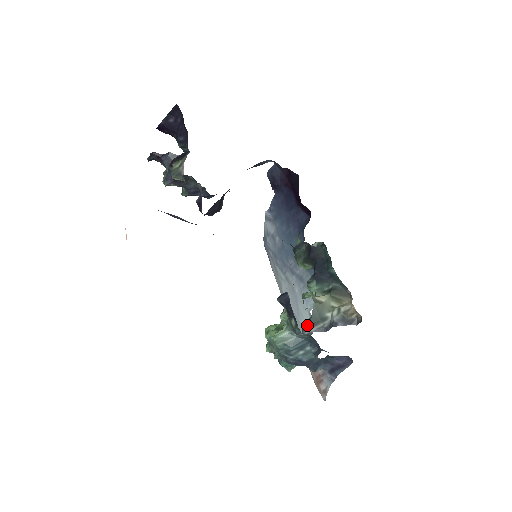
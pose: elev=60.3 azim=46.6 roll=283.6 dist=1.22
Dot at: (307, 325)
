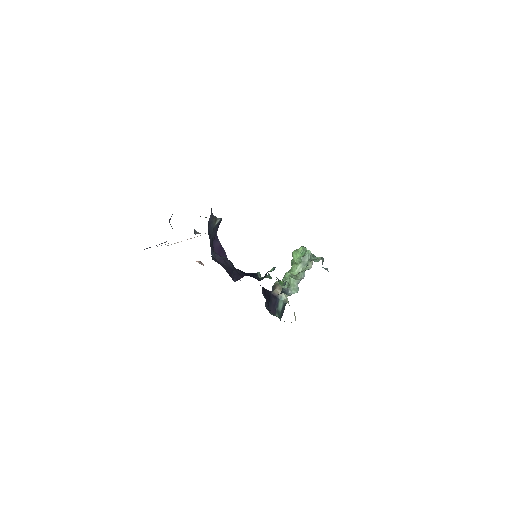
Dot at: occluded
